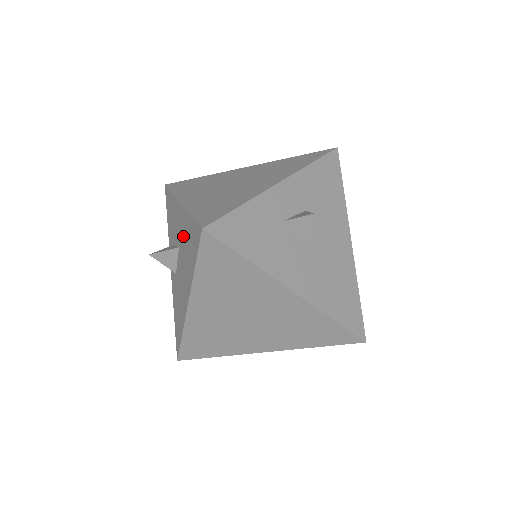
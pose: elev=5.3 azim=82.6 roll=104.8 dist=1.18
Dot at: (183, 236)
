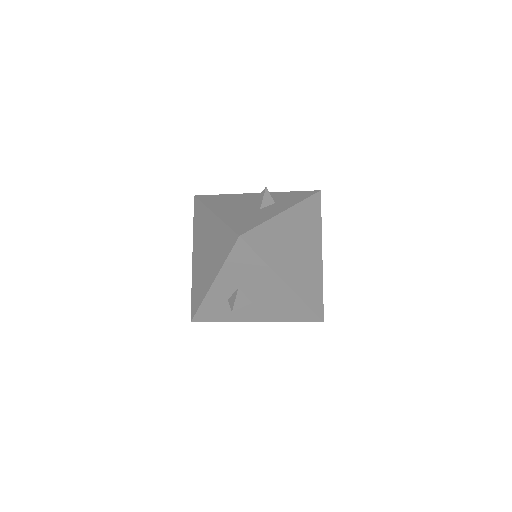
Dot at: occluded
